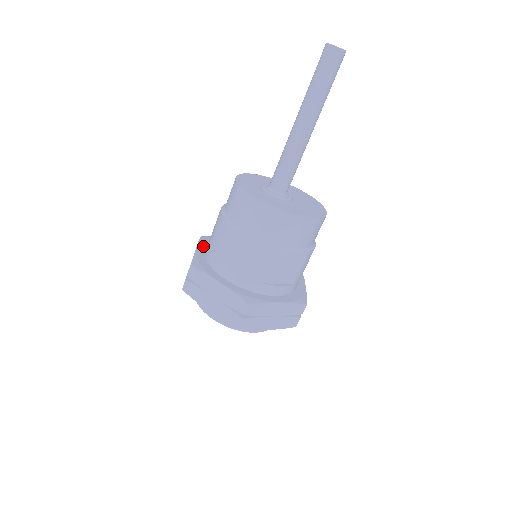
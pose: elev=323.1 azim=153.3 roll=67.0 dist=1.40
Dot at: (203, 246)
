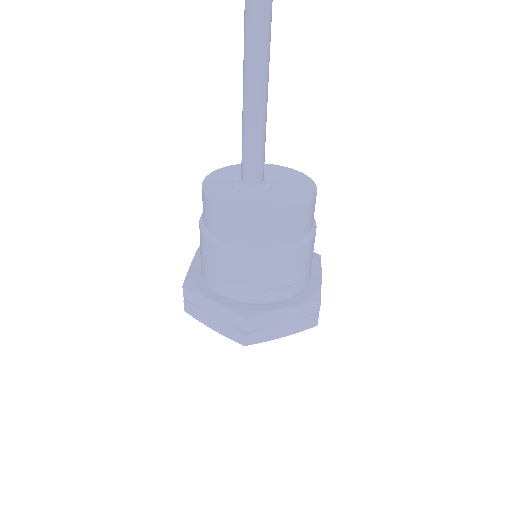
Dot at: (200, 257)
